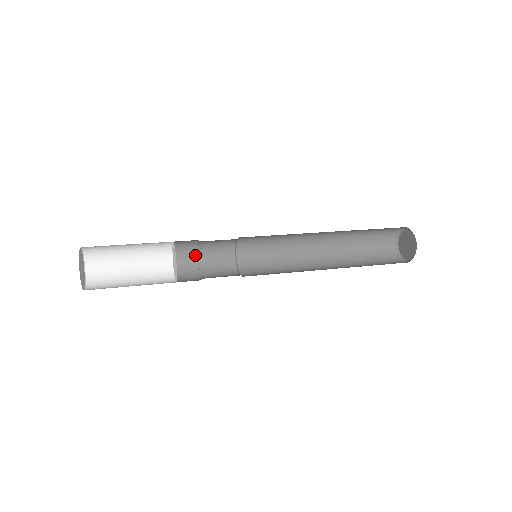
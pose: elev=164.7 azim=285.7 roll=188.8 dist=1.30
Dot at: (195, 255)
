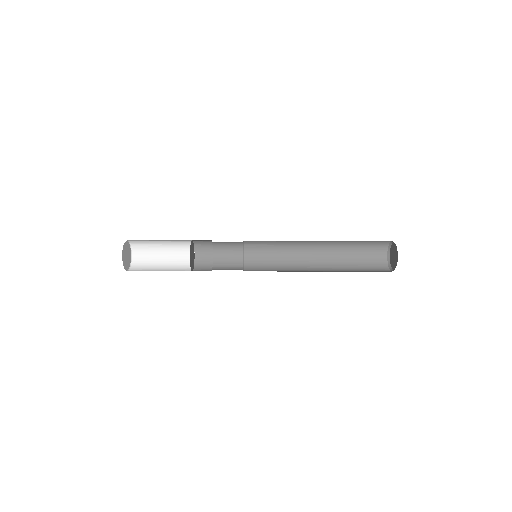
Dot at: (211, 262)
